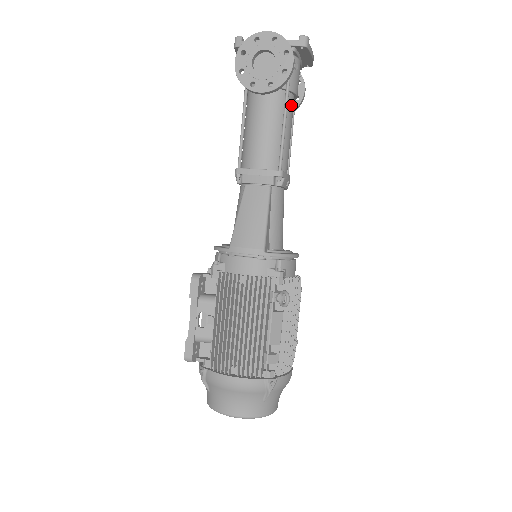
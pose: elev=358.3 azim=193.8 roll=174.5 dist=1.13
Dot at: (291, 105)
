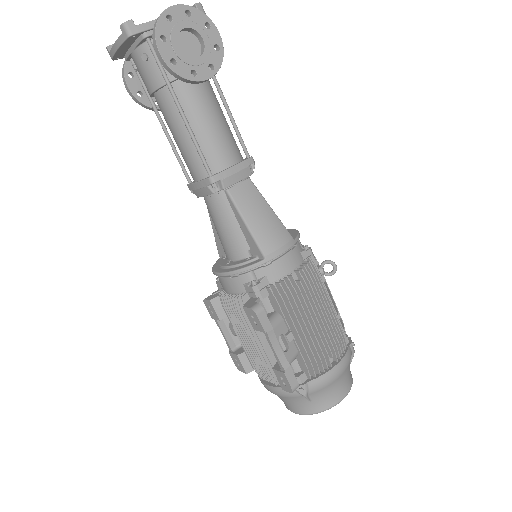
Dot at: occluded
